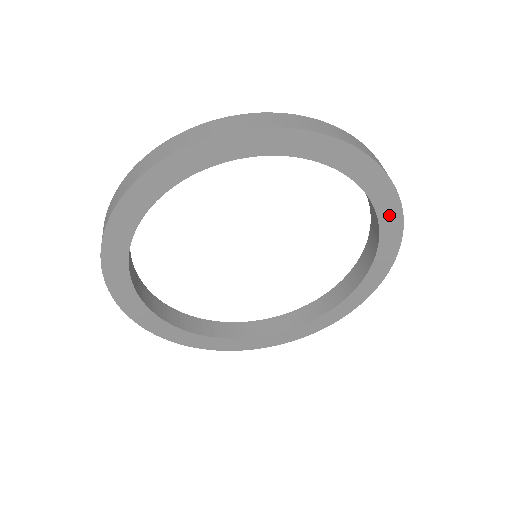
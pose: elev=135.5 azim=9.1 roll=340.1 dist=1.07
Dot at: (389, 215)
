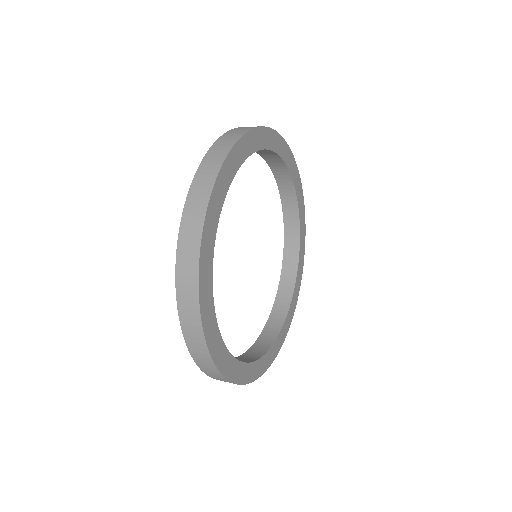
Dot at: (300, 267)
